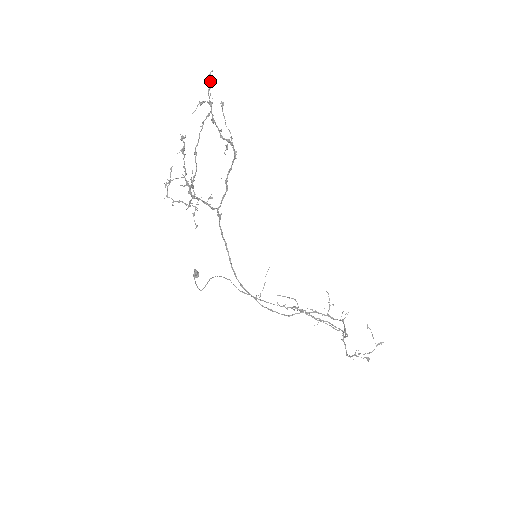
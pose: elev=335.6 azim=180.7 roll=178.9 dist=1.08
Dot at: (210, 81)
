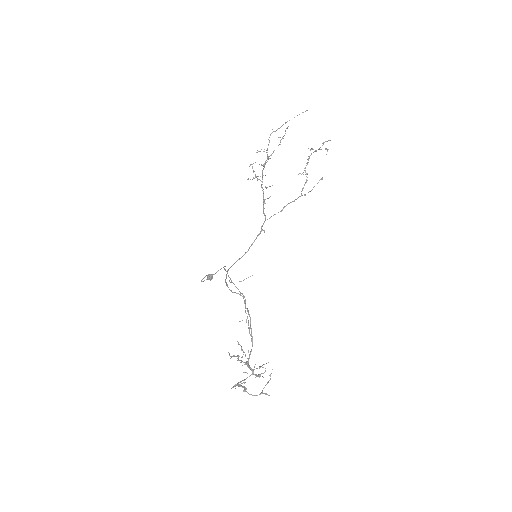
Dot at: (325, 148)
